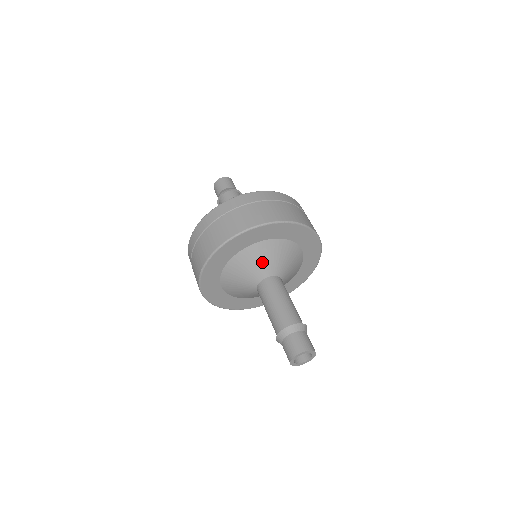
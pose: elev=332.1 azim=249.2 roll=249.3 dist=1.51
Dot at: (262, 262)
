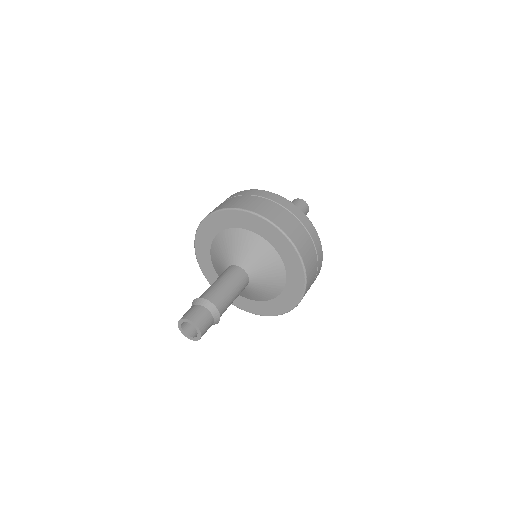
Dot at: (237, 249)
